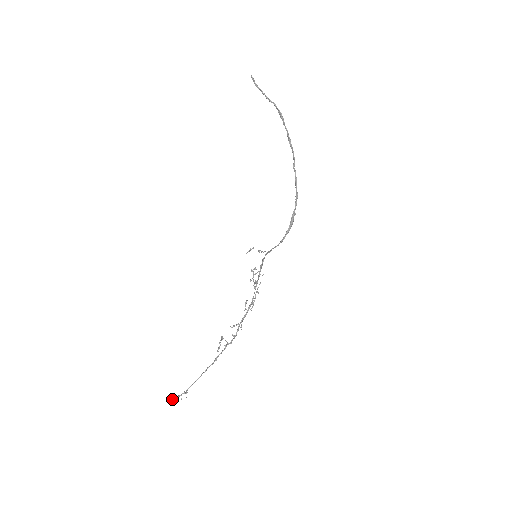
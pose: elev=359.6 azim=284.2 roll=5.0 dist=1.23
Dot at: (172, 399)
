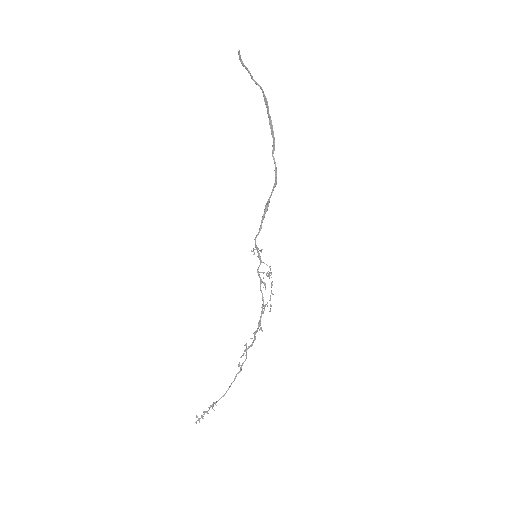
Dot at: (196, 417)
